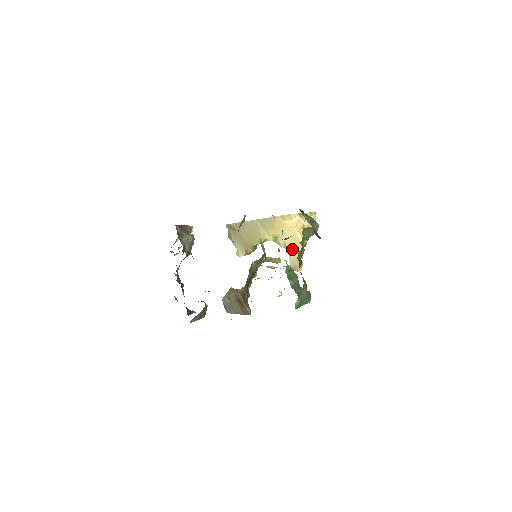
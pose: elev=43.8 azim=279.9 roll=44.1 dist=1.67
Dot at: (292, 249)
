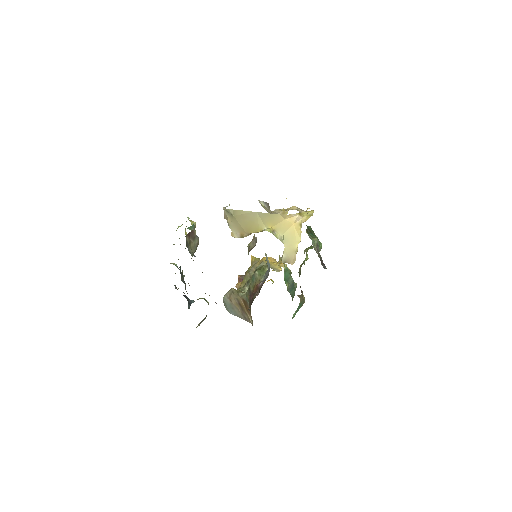
Dot at: (288, 244)
